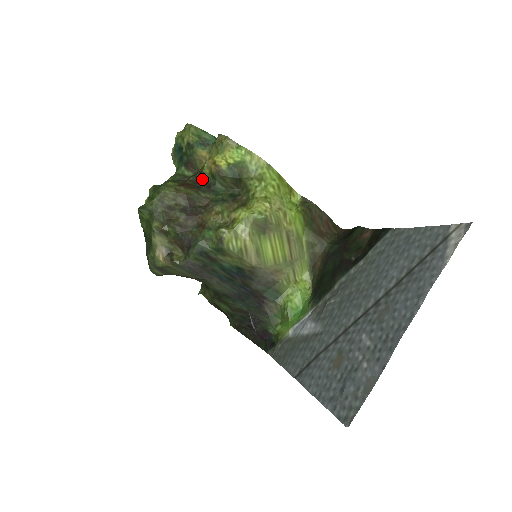
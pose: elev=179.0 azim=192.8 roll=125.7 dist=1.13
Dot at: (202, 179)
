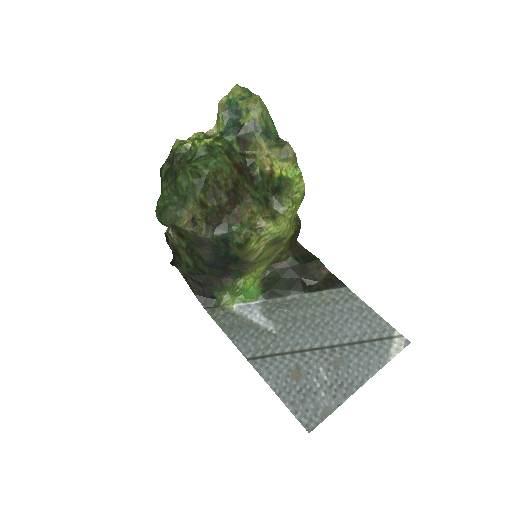
Dot at: (250, 167)
